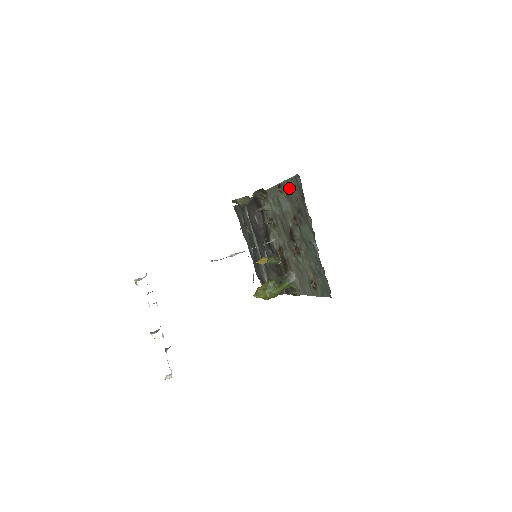
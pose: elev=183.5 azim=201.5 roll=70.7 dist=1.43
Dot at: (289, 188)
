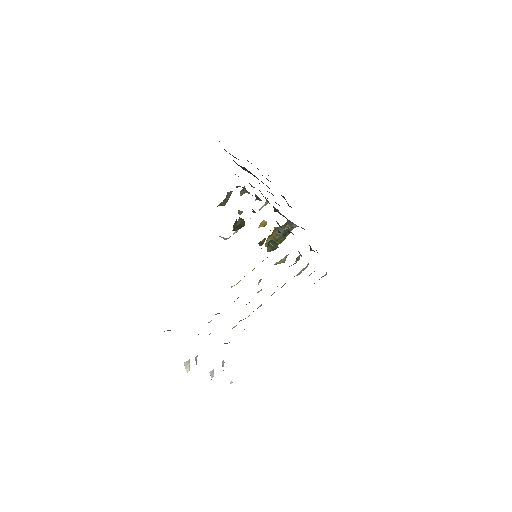
Dot at: occluded
